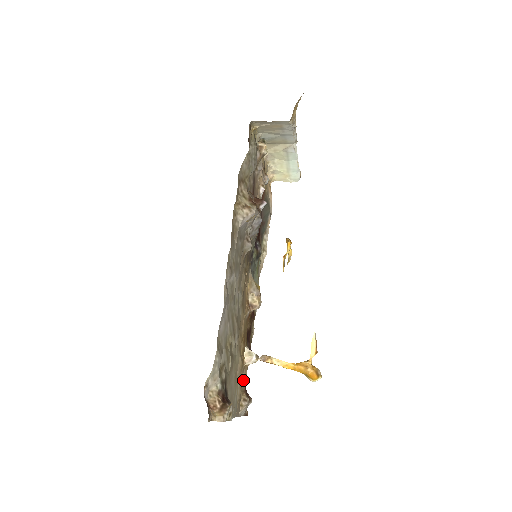
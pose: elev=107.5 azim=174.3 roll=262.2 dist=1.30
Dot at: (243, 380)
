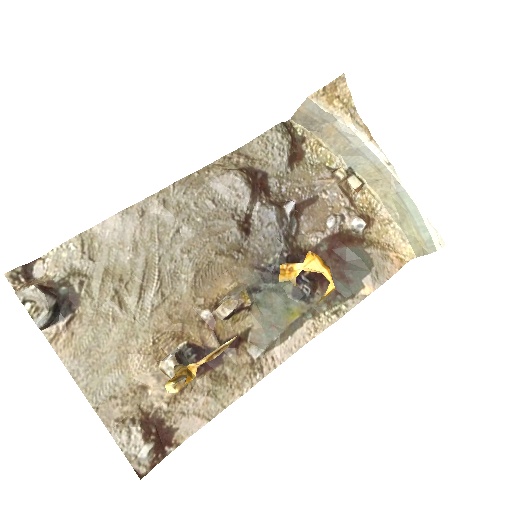
Dot at: (154, 397)
